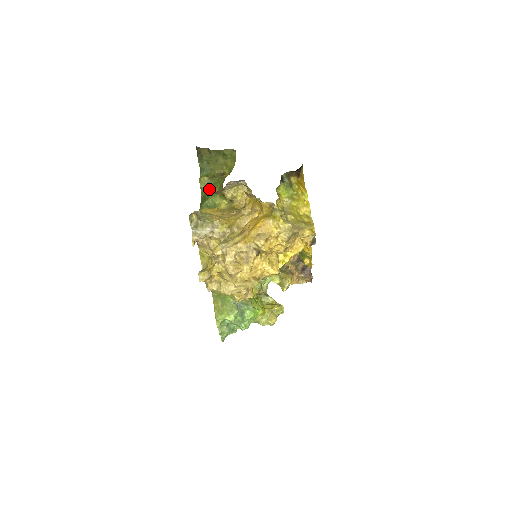
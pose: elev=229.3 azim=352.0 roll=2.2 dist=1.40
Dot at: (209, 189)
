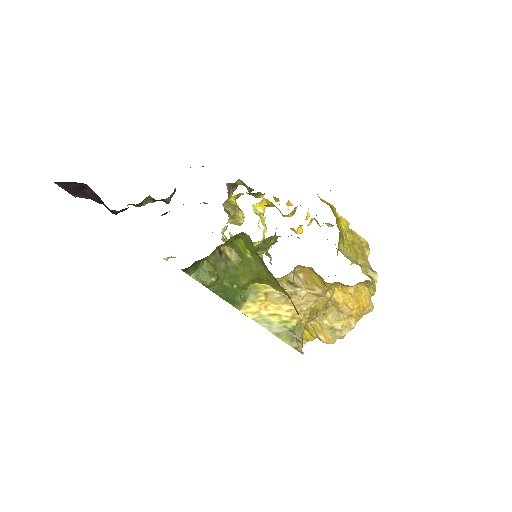
Dot at: (228, 284)
